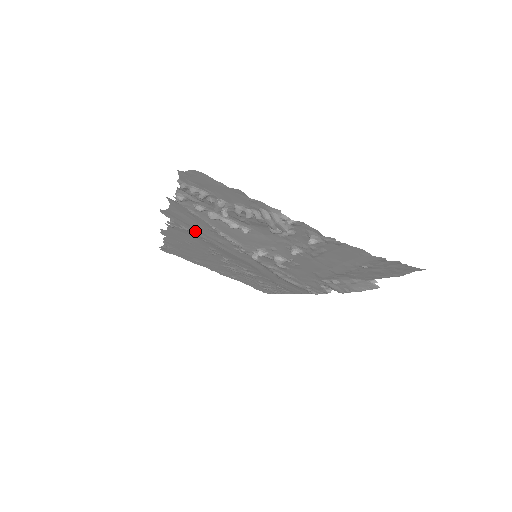
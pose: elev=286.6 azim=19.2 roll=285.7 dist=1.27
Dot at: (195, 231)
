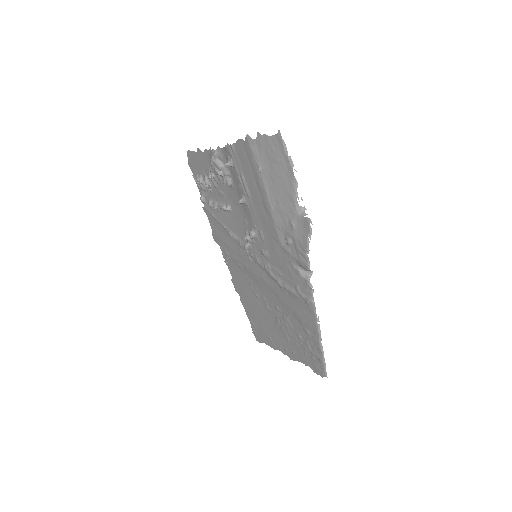
Dot at: (230, 252)
